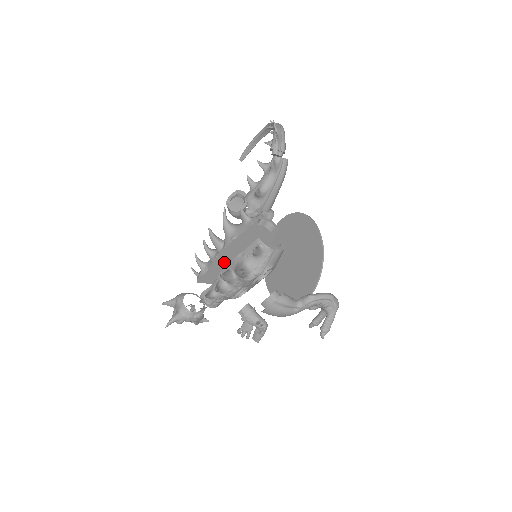
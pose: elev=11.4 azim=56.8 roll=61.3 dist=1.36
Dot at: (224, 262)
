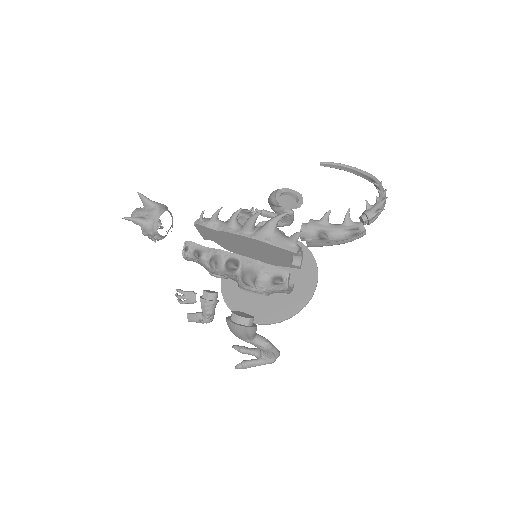
Dot at: (234, 239)
